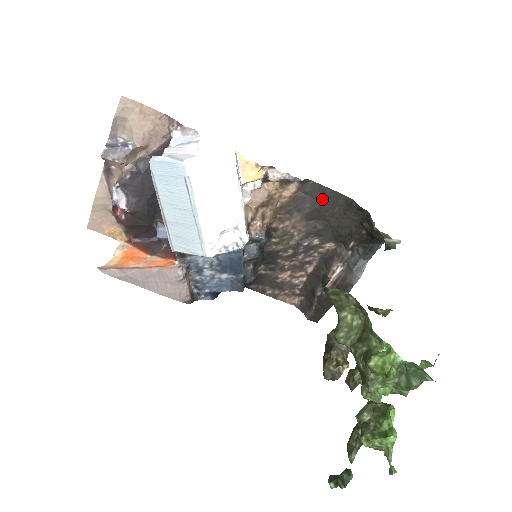
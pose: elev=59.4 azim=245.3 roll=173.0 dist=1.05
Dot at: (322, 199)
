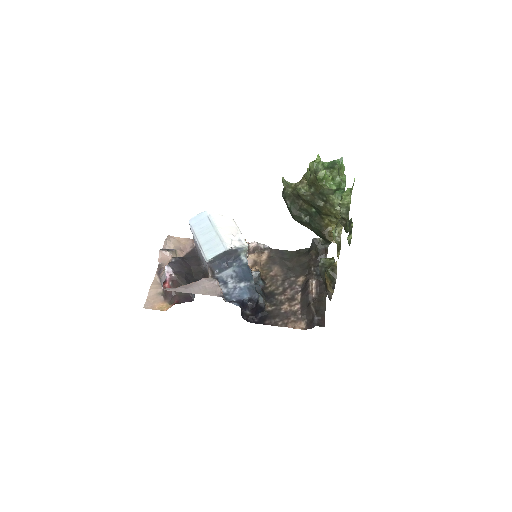
Dot at: (283, 256)
